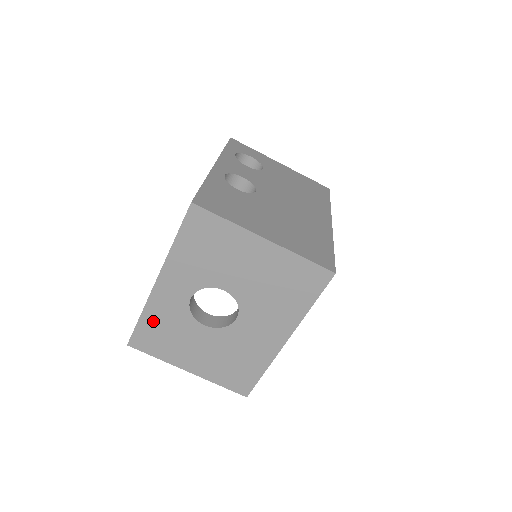
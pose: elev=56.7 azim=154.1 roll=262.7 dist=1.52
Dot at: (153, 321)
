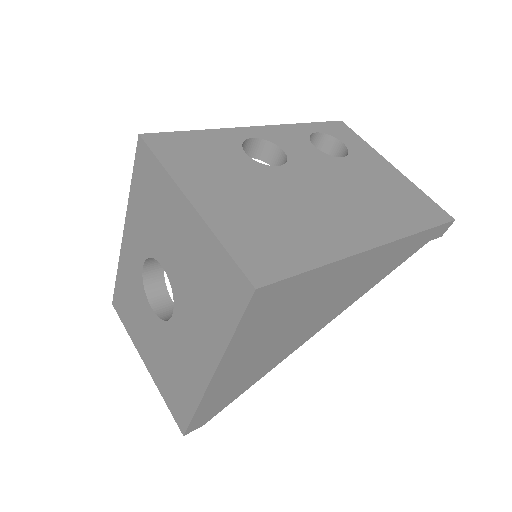
Dot at: (124, 283)
